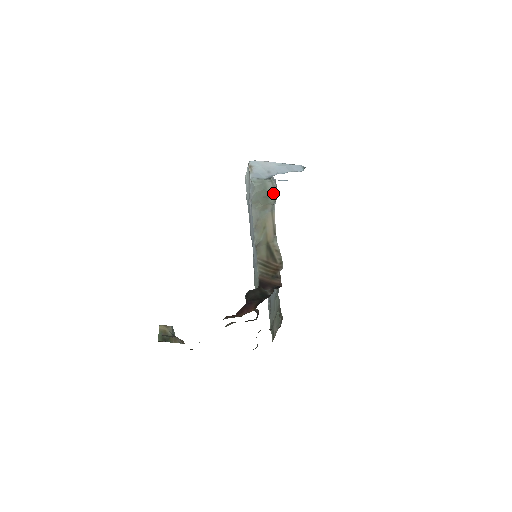
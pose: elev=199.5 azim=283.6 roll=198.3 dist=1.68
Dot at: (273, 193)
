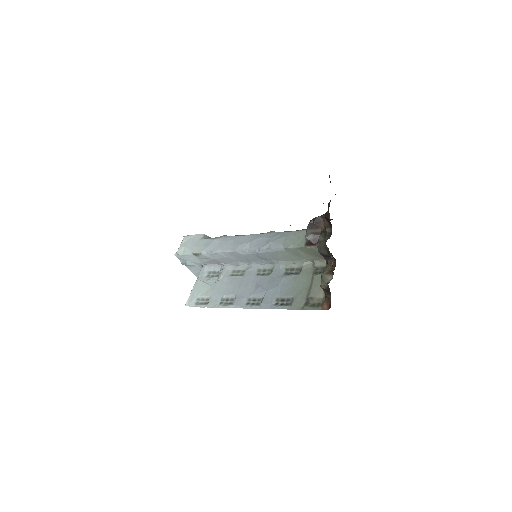
Dot at: occluded
